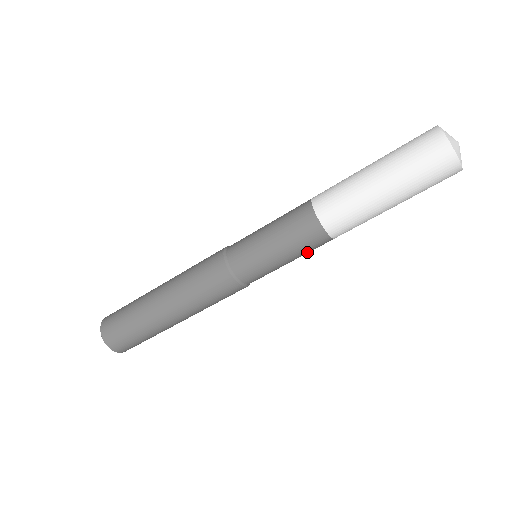
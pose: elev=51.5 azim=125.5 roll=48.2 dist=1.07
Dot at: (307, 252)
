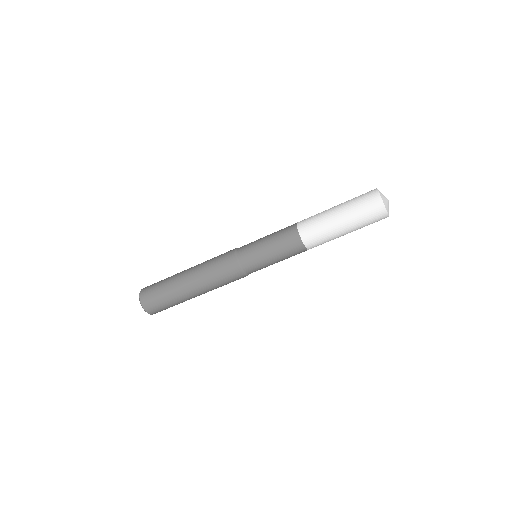
Dot at: (286, 251)
